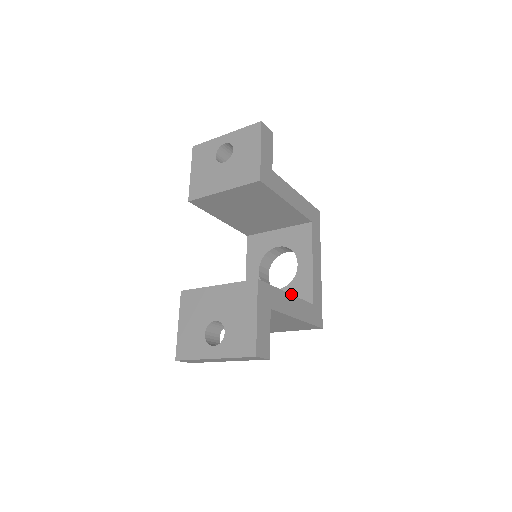
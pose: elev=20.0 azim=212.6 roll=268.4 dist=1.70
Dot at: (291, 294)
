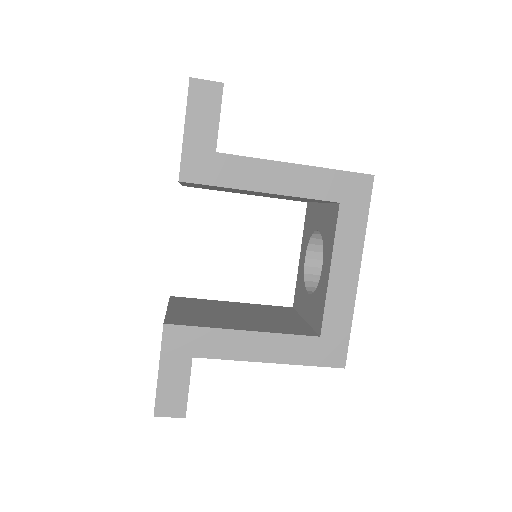
Dot at: (252, 330)
